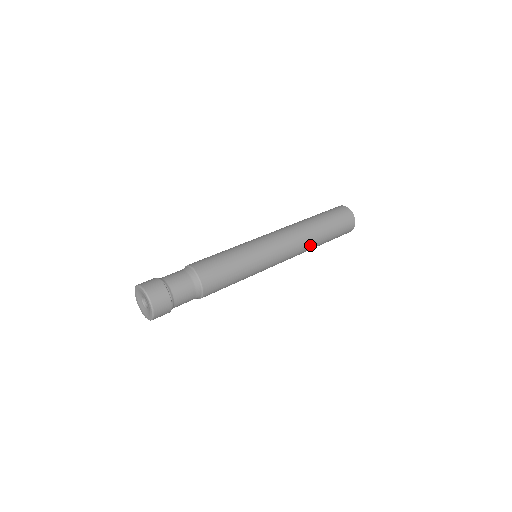
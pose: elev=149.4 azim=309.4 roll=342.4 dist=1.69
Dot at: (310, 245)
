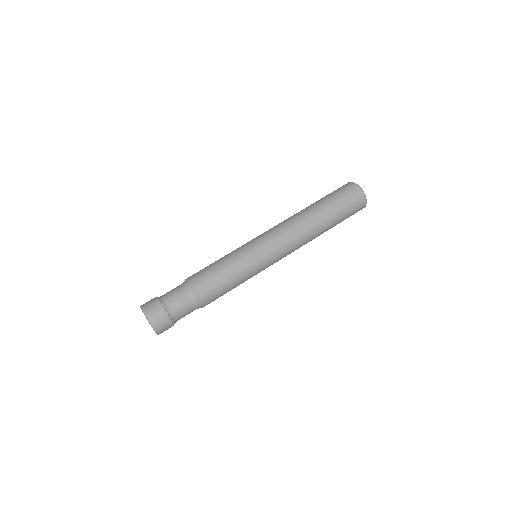
Dot at: (313, 234)
